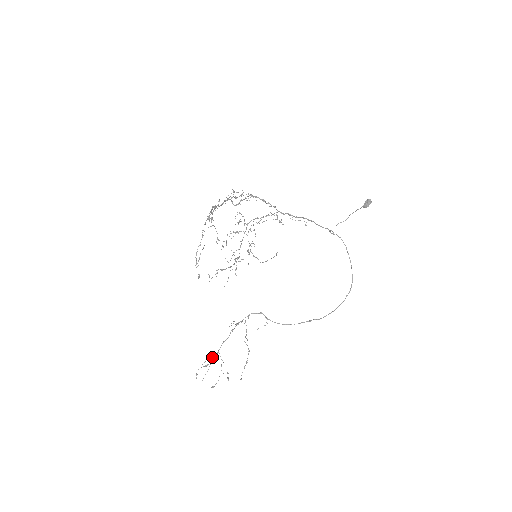
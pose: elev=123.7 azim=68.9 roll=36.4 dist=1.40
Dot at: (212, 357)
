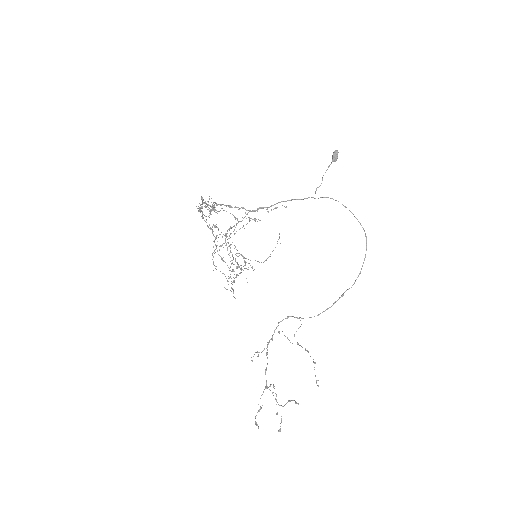
Dot at: occluded
